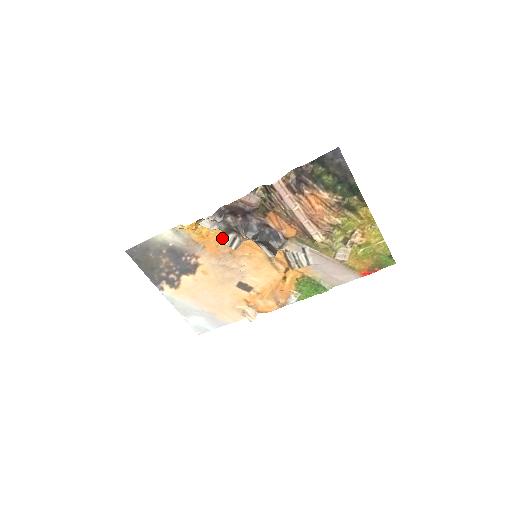
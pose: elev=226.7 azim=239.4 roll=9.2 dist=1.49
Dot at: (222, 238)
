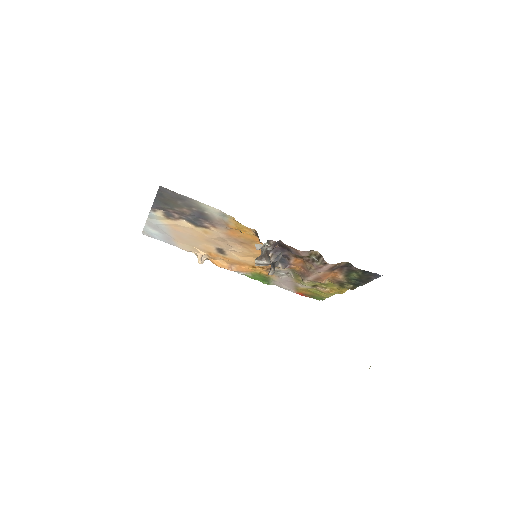
Dot at: (249, 238)
